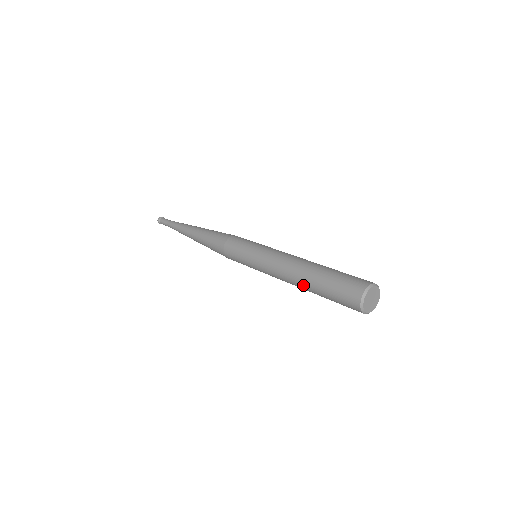
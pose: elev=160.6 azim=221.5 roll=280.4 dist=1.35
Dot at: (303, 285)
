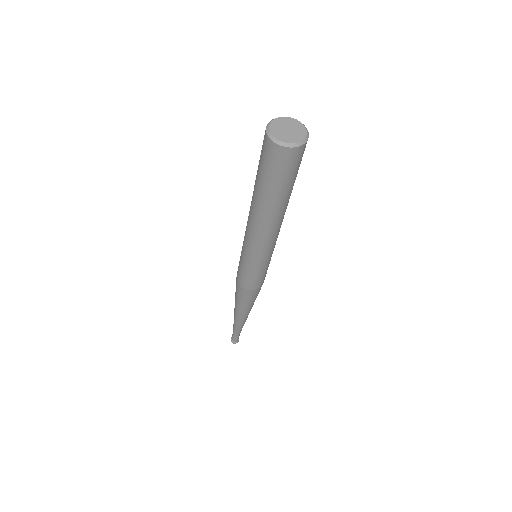
Dot at: (256, 205)
